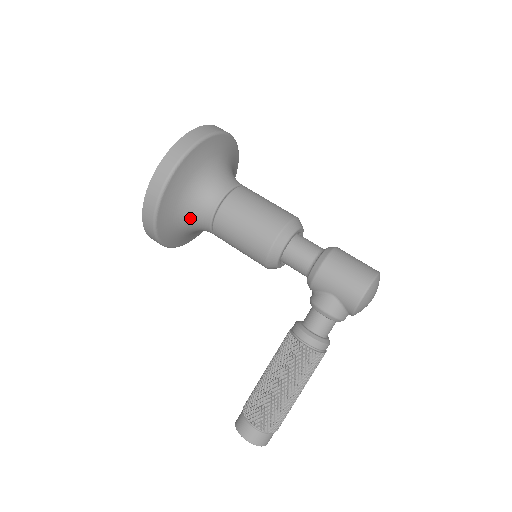
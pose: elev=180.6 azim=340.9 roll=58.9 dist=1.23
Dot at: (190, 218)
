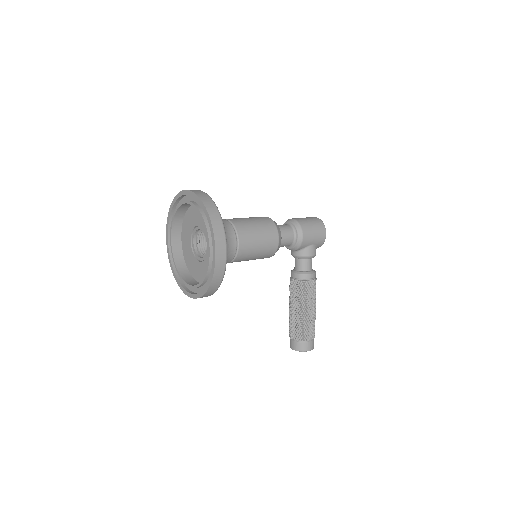
Dot at: occluded
